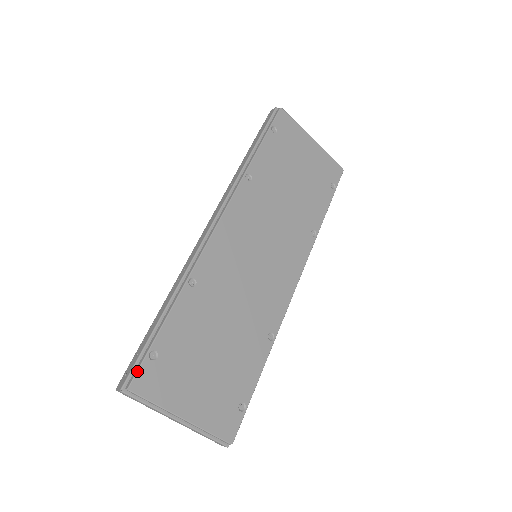
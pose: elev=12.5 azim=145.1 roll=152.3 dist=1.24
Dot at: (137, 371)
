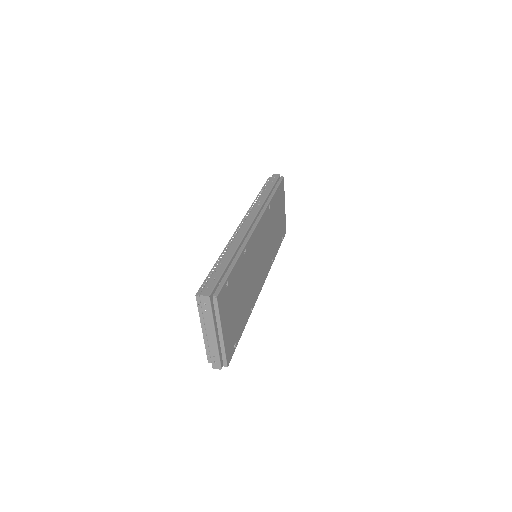
Dot at: (221, 288)
